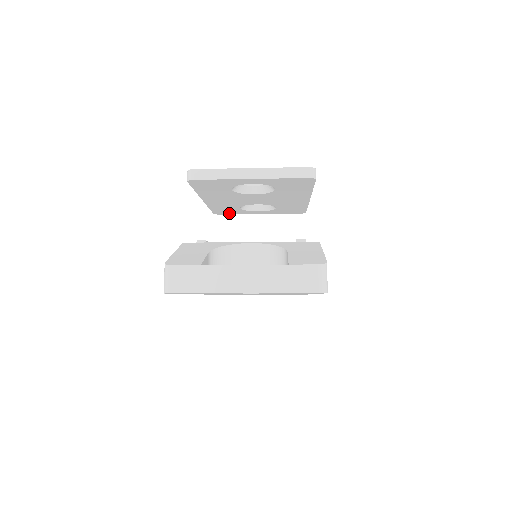
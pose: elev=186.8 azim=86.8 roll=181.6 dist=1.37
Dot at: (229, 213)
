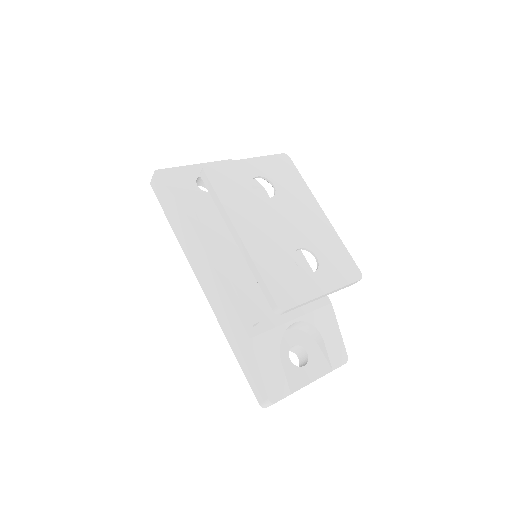
Dot at: occluded
